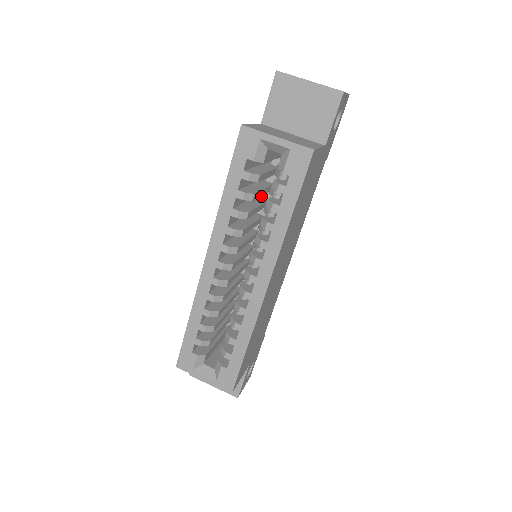
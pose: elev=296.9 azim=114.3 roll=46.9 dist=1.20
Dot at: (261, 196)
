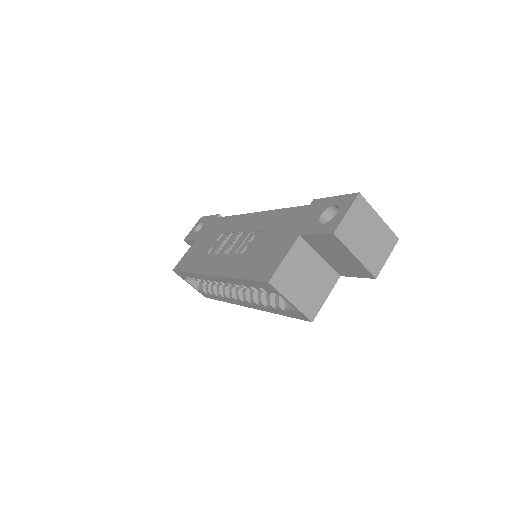
Dot at: occluded
